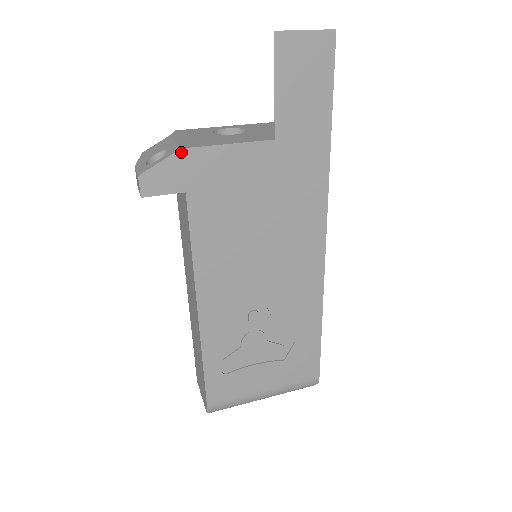
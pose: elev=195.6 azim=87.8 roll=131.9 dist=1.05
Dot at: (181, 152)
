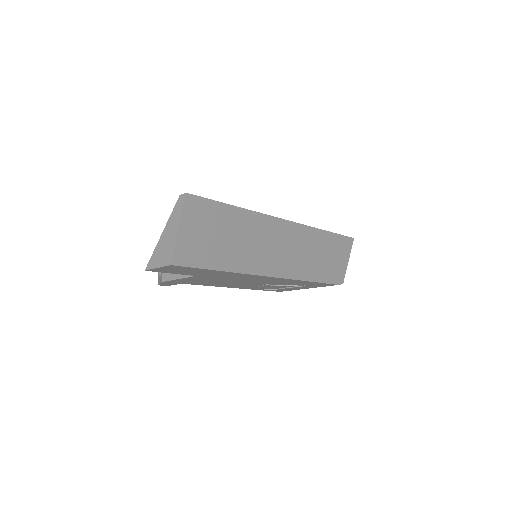
Dot at: (163, 282)
